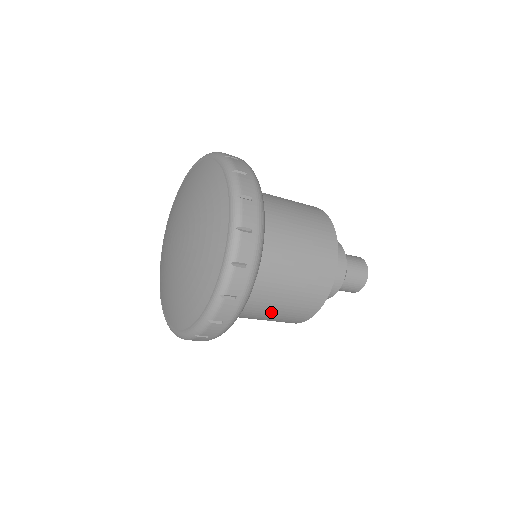
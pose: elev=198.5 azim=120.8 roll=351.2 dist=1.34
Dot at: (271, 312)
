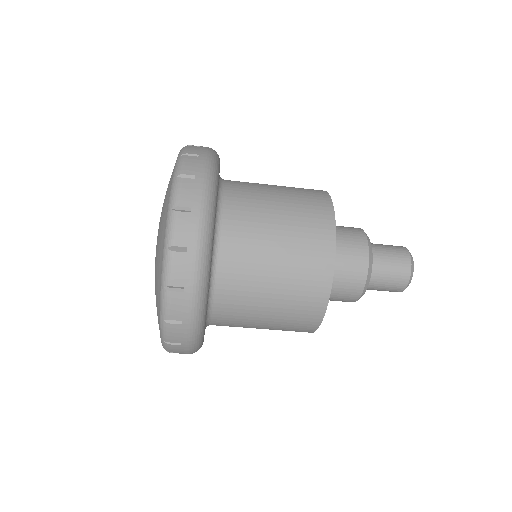
Dot at: (263, 314)
